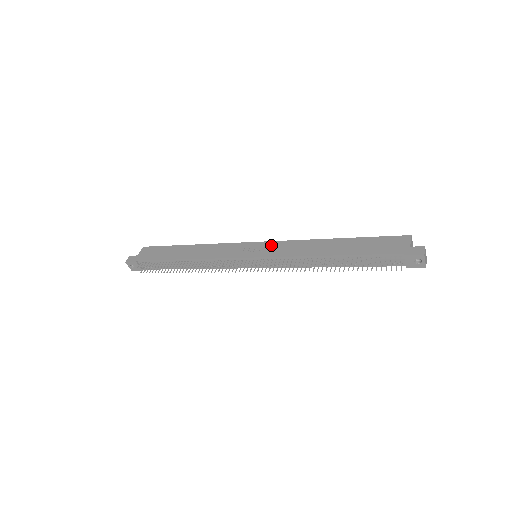
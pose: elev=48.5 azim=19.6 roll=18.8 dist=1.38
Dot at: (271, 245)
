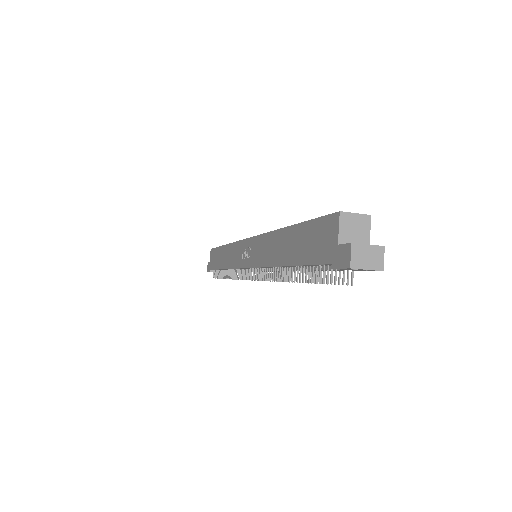
Dot at: (253, 245)
